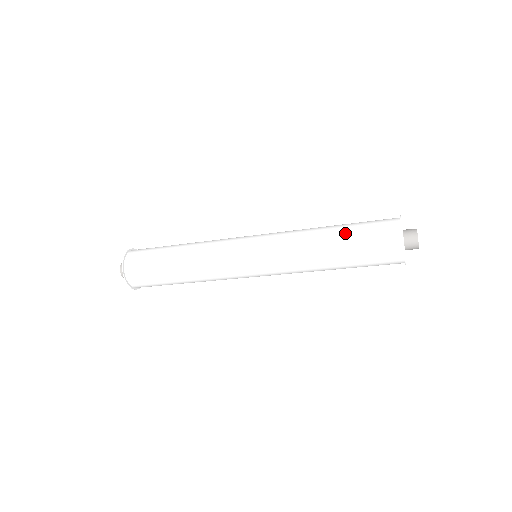
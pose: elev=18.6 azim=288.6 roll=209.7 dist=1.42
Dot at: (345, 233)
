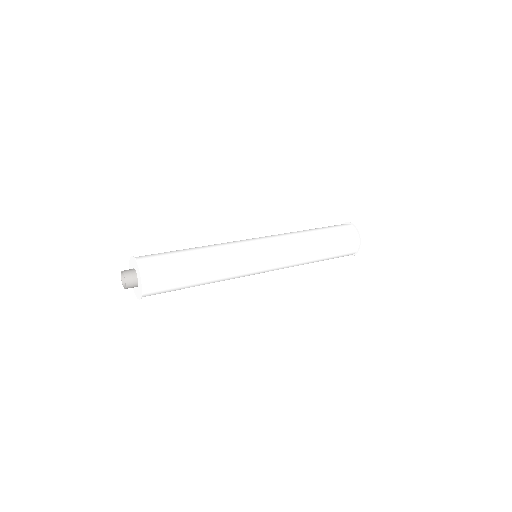
Dot at: (329, 240)
